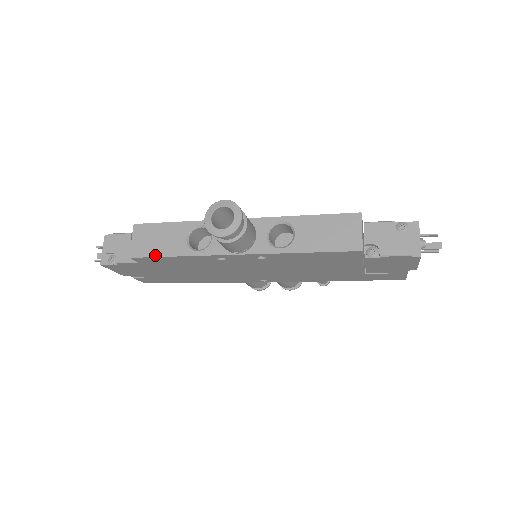
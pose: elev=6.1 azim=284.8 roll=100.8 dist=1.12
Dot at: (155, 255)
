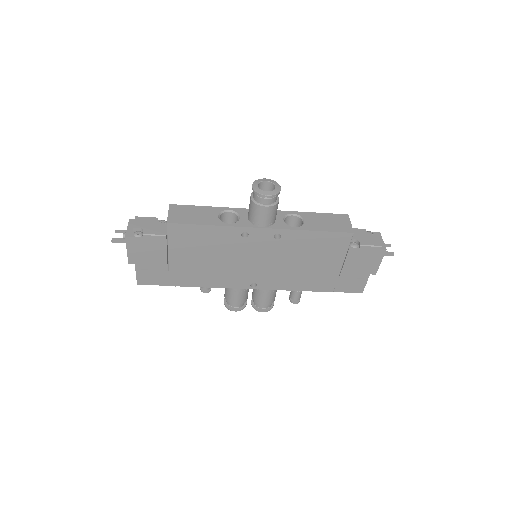
Dot at: (191, 223)
